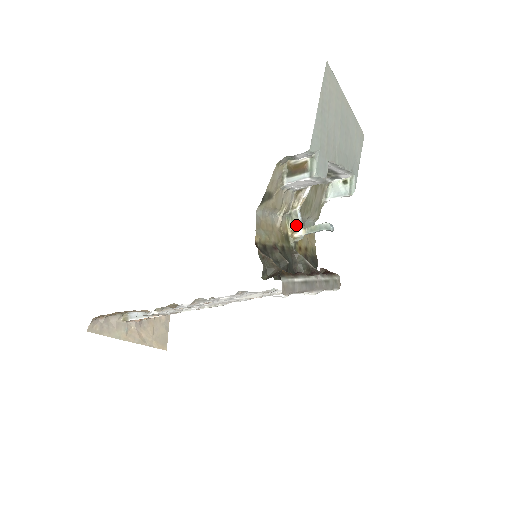
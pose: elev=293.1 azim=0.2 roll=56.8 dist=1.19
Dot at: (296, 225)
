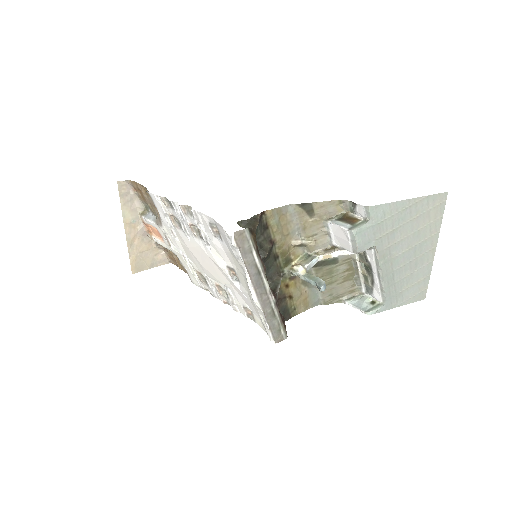
Dot at: (304, 263)
